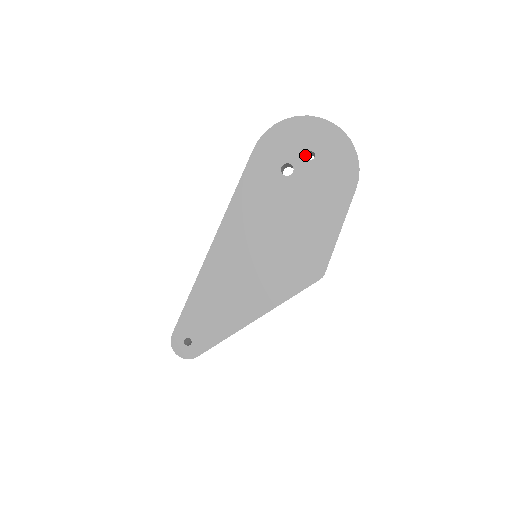
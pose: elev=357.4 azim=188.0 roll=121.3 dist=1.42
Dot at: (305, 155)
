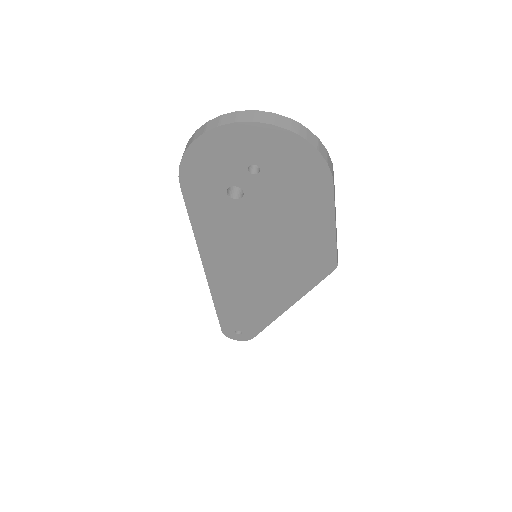
Dot at: (246, 172)
